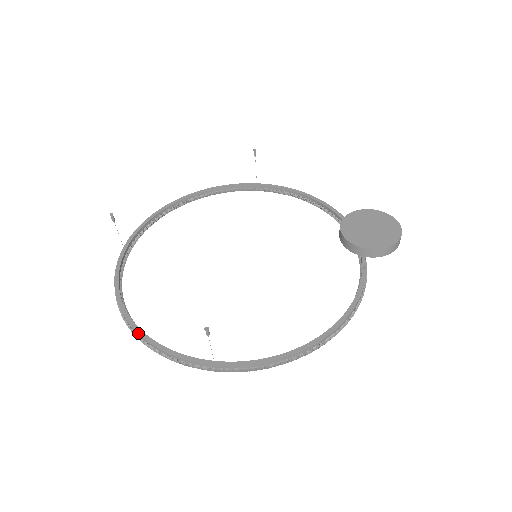
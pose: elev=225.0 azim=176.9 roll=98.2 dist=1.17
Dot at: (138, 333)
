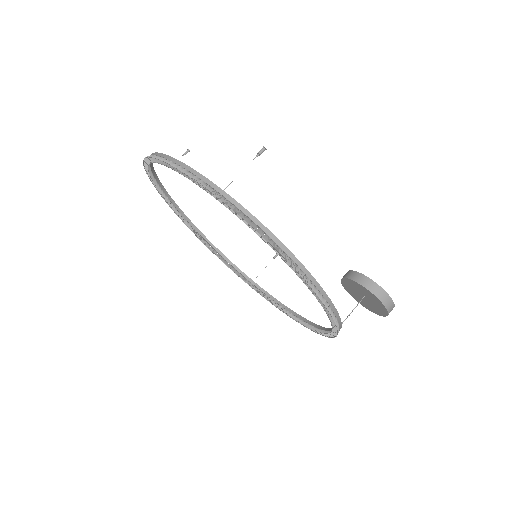
Dot at: (164, 154)
